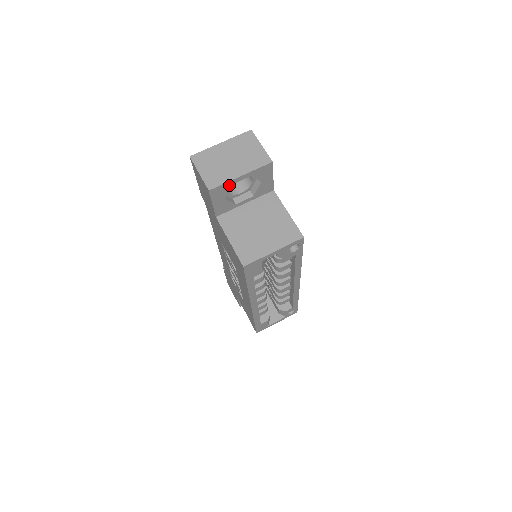
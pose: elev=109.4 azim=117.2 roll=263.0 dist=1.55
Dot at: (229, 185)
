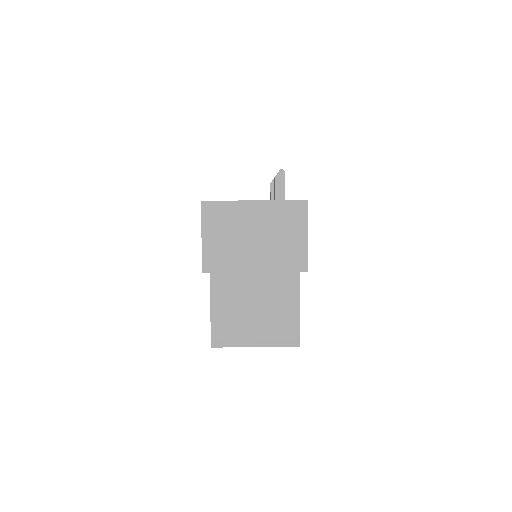
Dot at: (235, 270)
